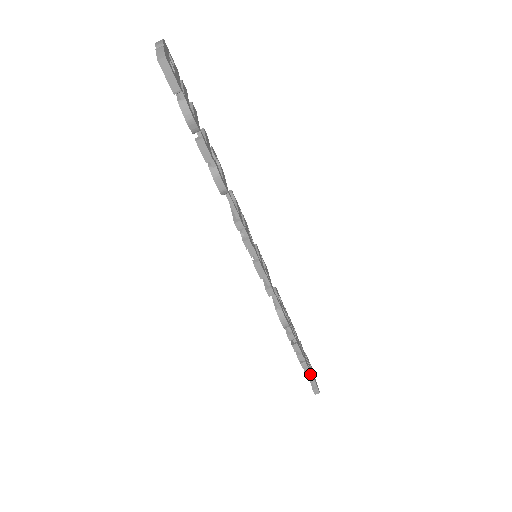
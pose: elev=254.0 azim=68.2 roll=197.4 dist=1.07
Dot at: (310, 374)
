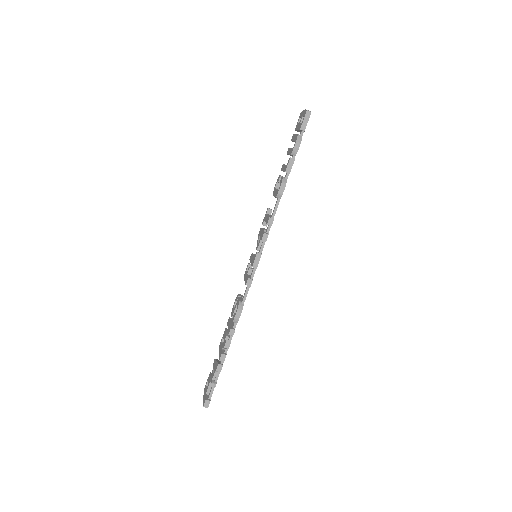
Dot at: (216, 382)
